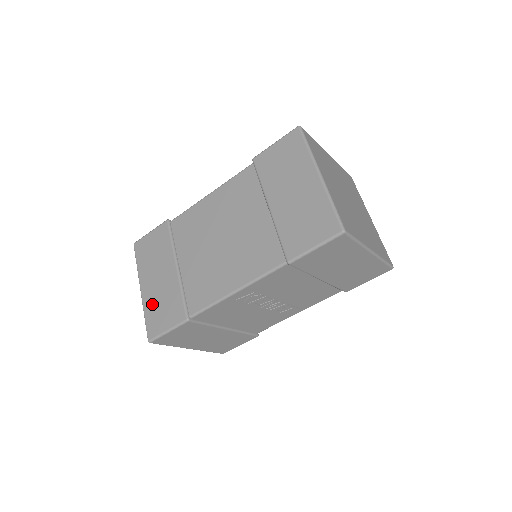
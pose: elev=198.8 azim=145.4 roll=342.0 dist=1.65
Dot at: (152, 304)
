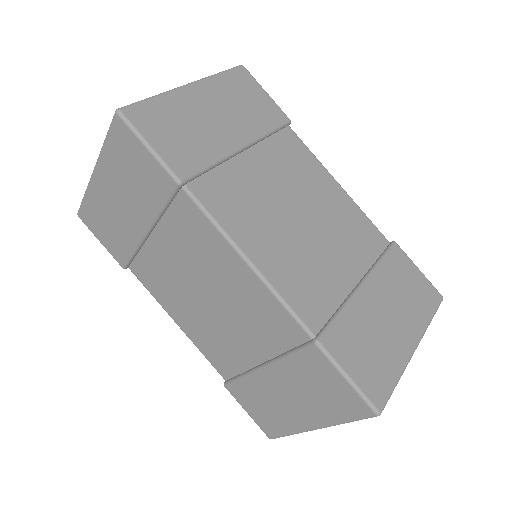
Dot at: (98, 205)
